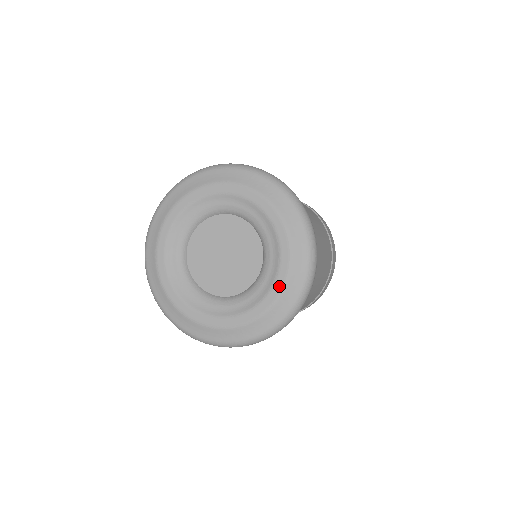
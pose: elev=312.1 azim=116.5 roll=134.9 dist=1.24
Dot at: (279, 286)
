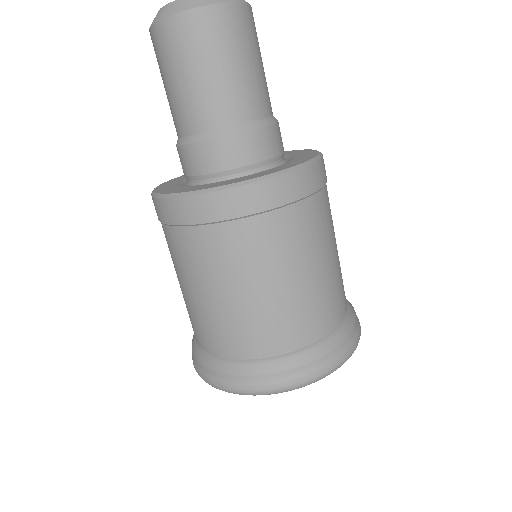
Dot at: occluded
